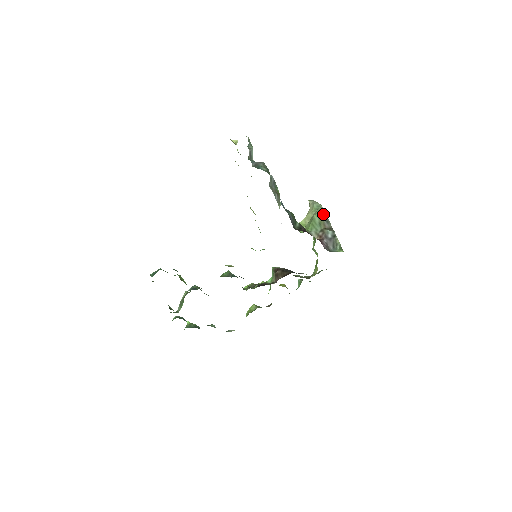
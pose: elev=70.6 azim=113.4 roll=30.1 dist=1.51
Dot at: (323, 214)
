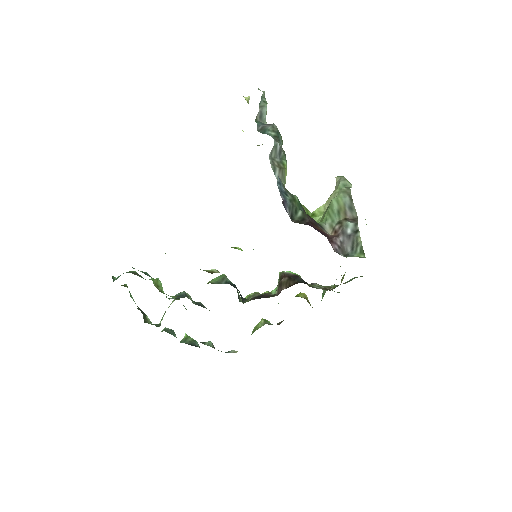
Dot at: (345, 197)
